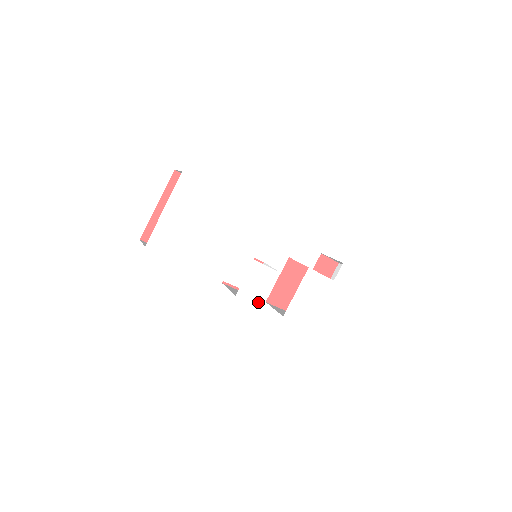
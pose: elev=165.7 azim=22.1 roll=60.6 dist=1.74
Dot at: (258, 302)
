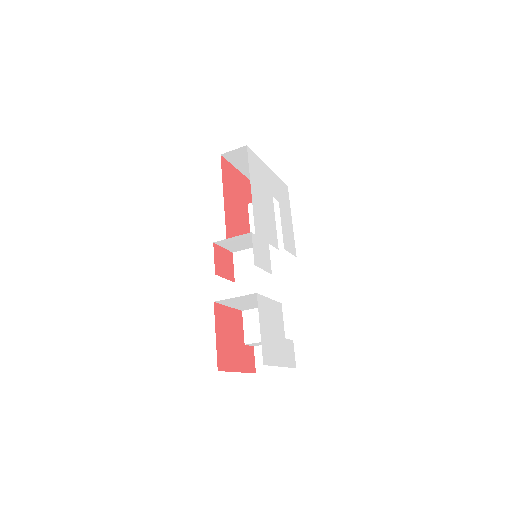
Dot at: (255, 259)
